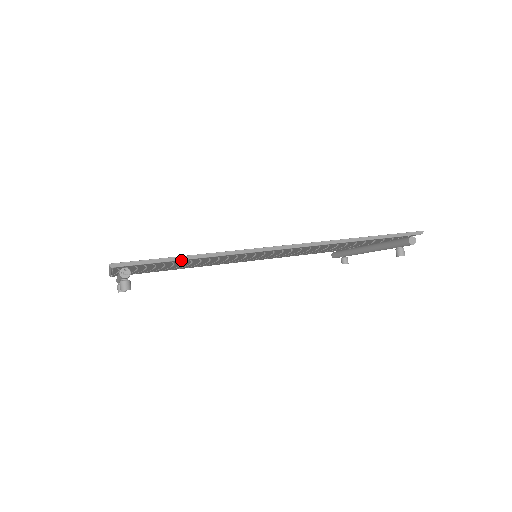
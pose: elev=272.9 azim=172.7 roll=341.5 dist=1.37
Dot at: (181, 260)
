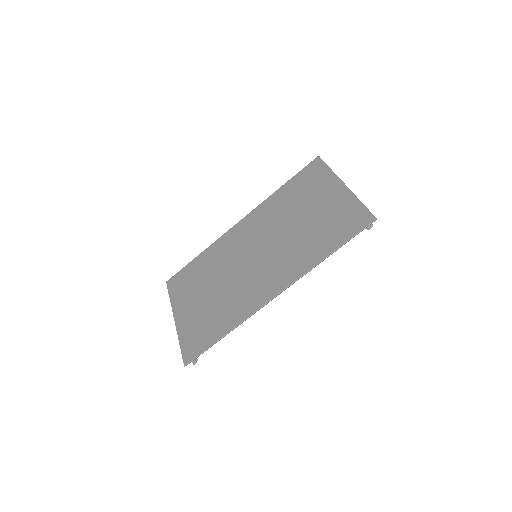
Dot at: (218, 340)
